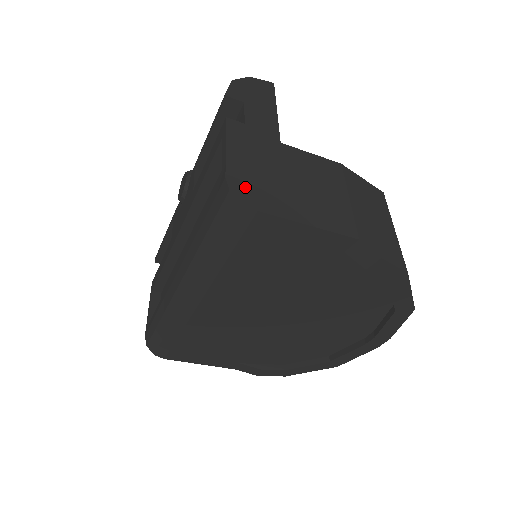
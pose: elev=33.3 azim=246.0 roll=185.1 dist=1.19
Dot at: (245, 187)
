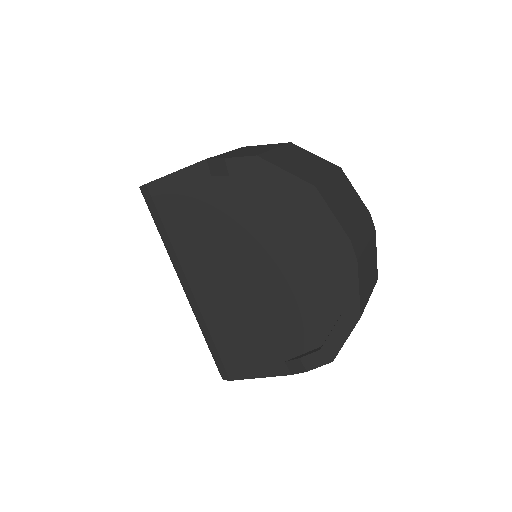
Dot at: occluded
